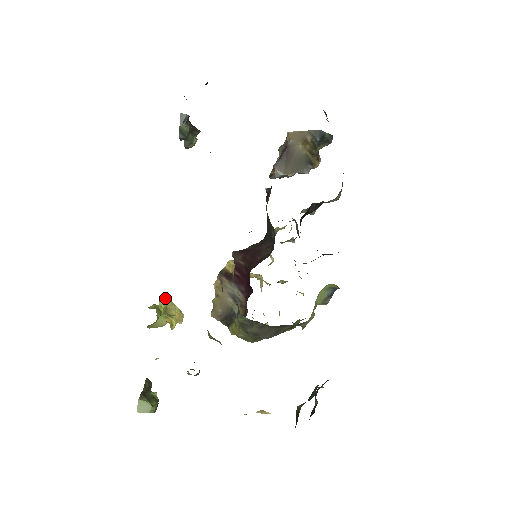
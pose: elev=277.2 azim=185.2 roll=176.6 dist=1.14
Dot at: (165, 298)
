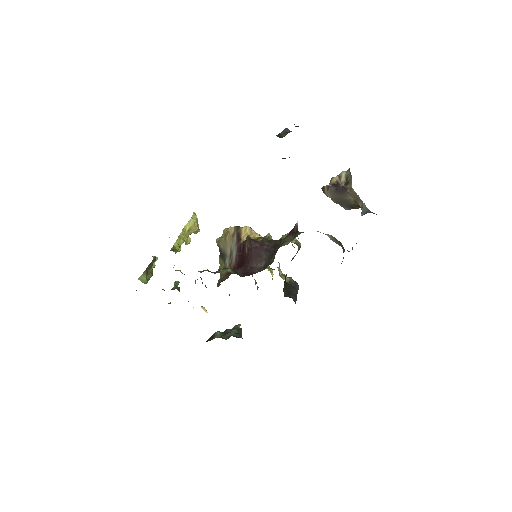
Dot at: (193, 221)
